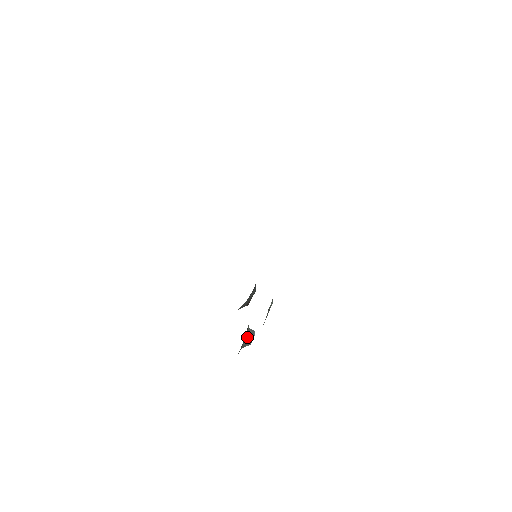
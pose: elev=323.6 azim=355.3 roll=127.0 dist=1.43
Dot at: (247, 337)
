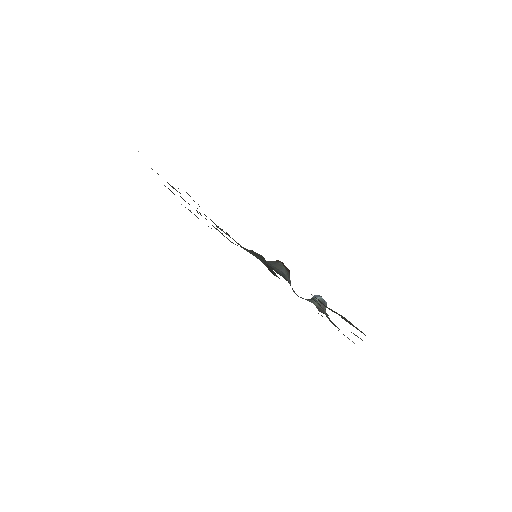
Dot at: occluded
